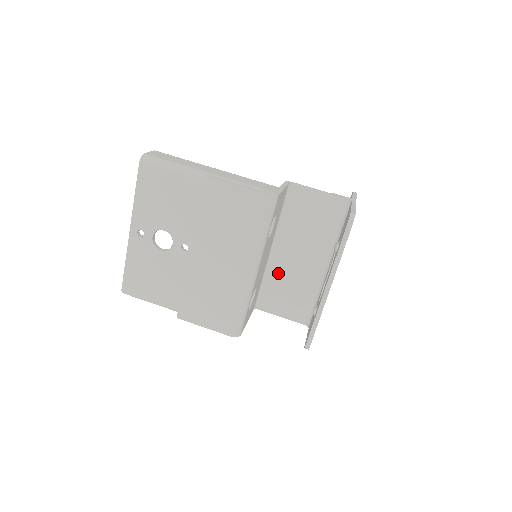
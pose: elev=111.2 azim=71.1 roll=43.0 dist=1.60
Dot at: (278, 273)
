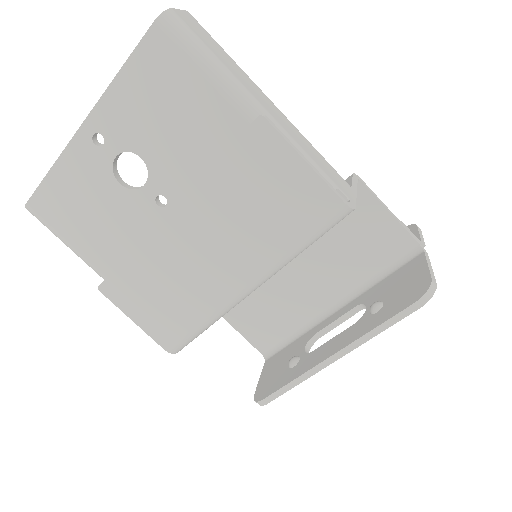
Dot at: occluded
